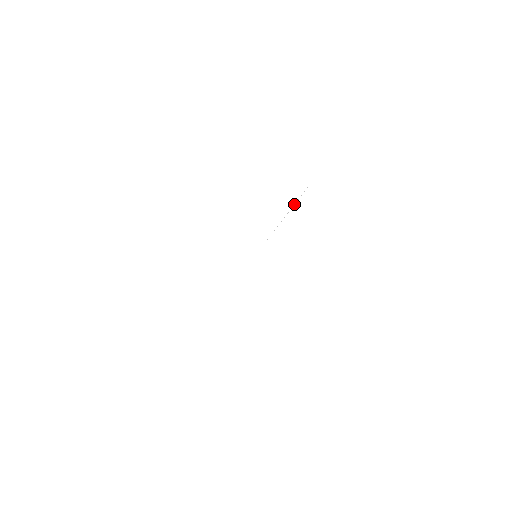
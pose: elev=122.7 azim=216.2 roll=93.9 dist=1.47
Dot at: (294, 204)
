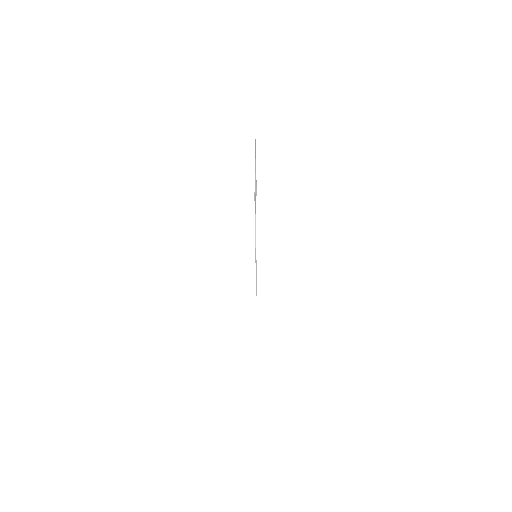
Dot at: (255, 220)
